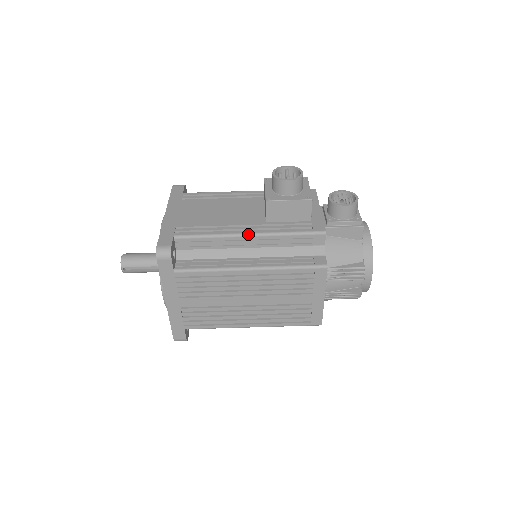
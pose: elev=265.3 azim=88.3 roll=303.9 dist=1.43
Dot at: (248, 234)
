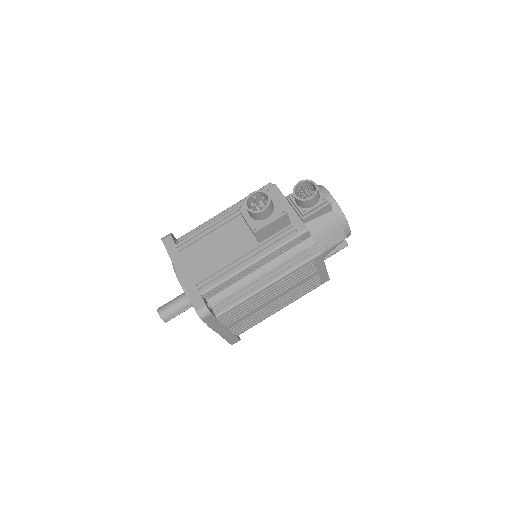
Dot at: (253, 263)
